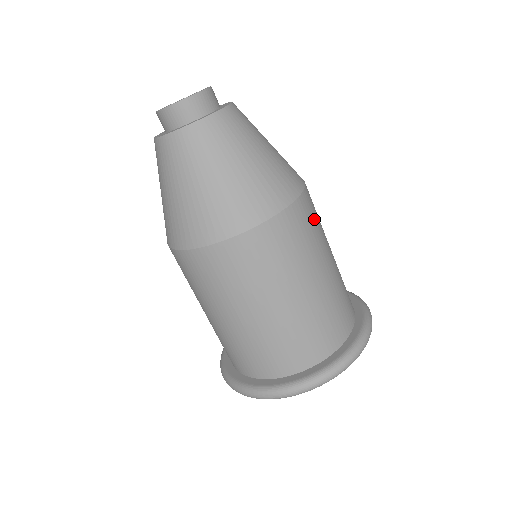
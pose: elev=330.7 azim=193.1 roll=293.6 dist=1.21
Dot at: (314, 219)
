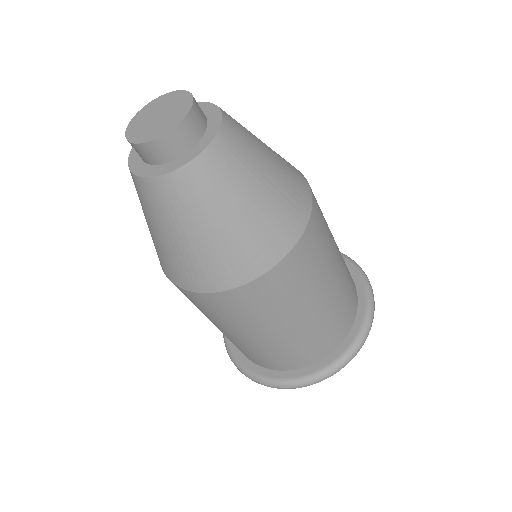
Dot at: (276, 296)
